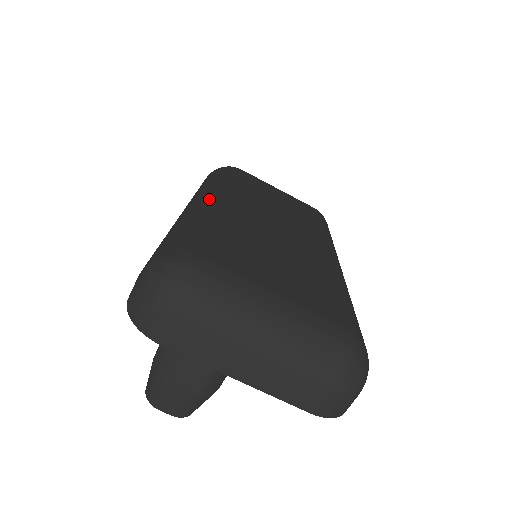
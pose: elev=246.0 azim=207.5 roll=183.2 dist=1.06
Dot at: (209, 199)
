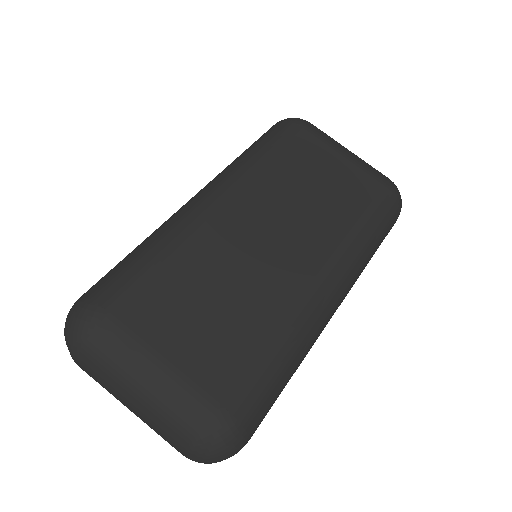
Dot at: (200, 202)
